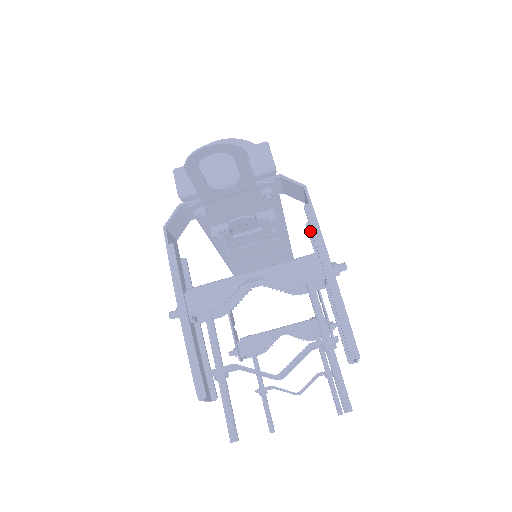
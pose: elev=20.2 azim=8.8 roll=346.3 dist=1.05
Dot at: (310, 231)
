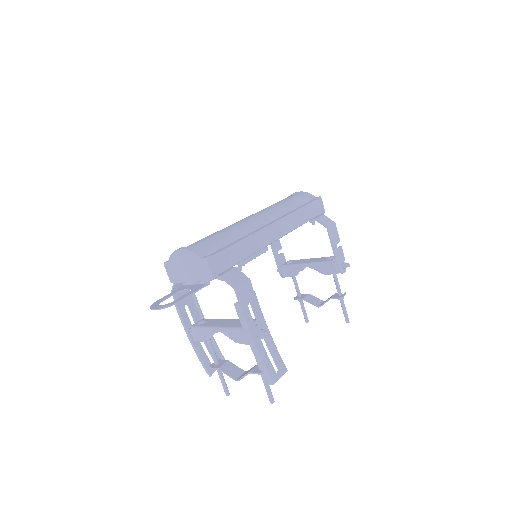
Dot at: (253, 298)
